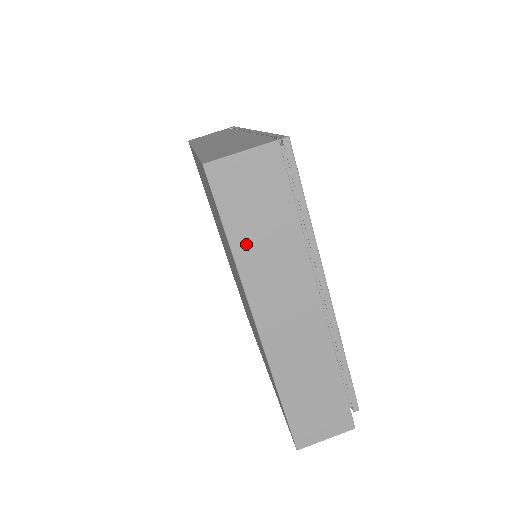
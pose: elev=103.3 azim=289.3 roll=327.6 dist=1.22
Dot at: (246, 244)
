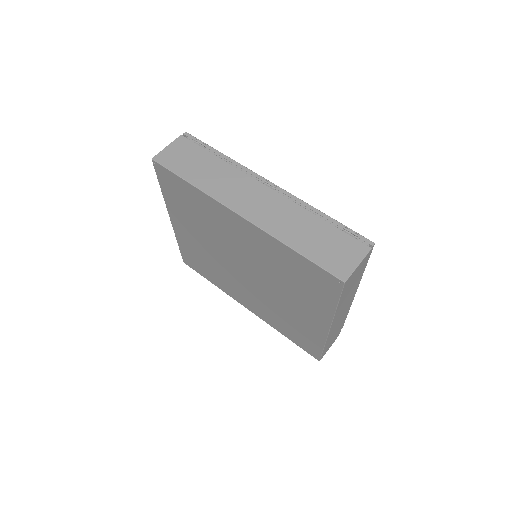
Dot at: (342, 301)
